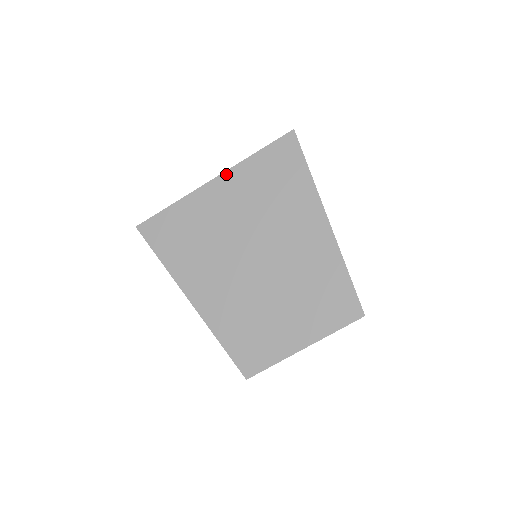
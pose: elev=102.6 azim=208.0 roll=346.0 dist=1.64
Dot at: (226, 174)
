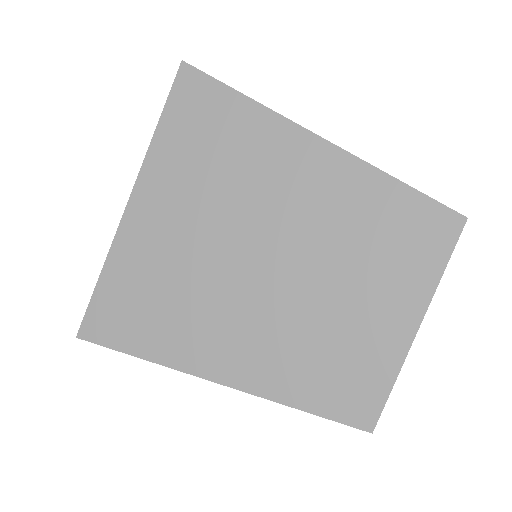
Dot at: (139, 182)
